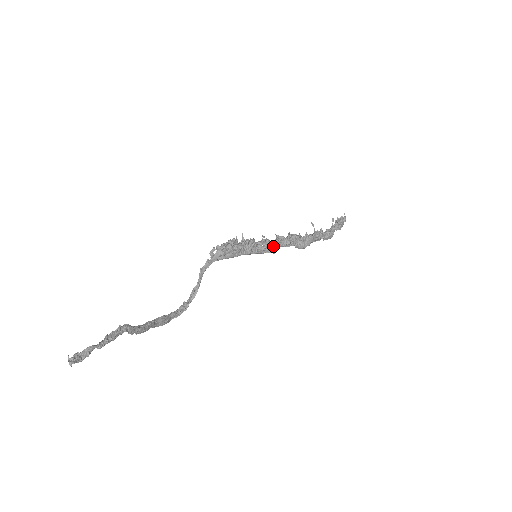
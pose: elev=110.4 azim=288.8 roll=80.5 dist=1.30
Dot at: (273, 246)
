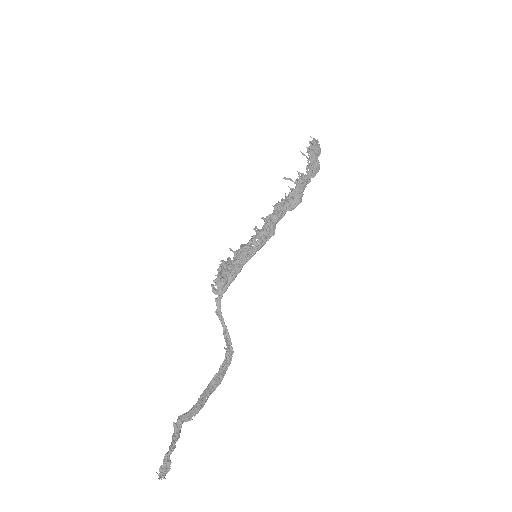
Dot at: (266, 232)
